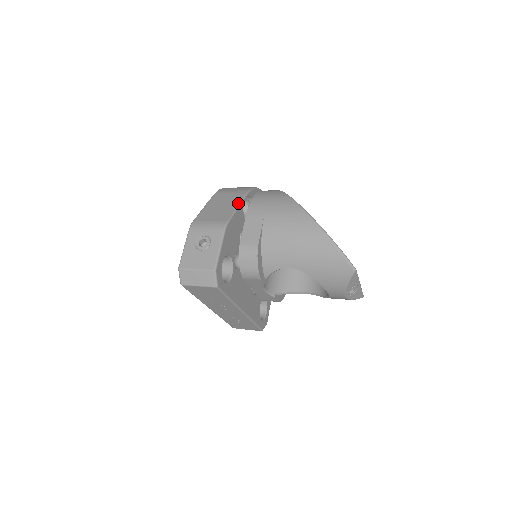
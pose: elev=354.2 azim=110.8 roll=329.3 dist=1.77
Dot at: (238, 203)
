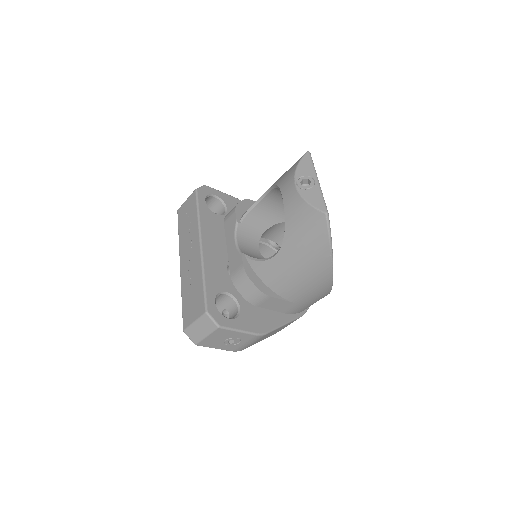
Dot at: occluded
